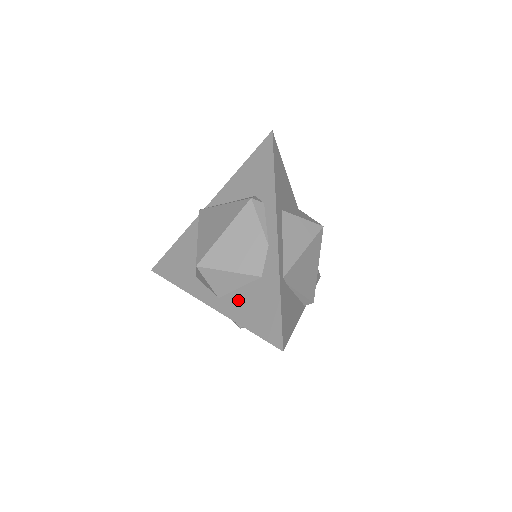
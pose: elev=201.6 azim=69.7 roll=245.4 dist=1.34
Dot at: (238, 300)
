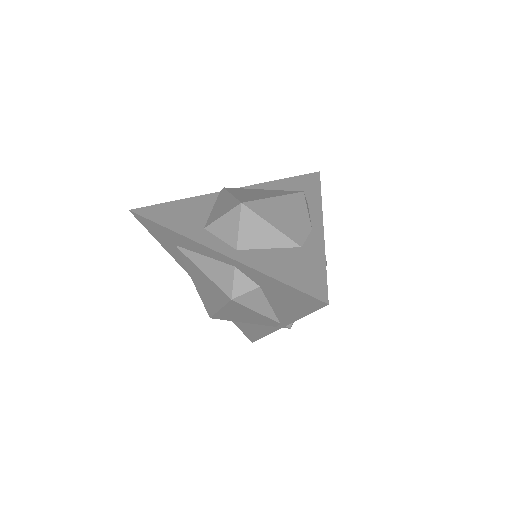
Dot at: (267, 256)
